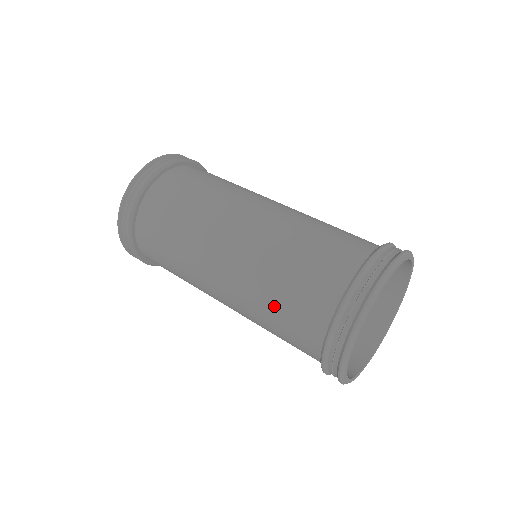
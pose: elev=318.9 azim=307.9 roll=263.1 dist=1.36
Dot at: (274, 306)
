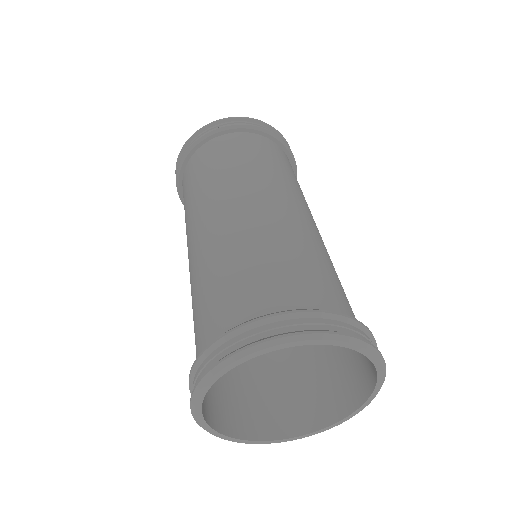
Dot at: occluded
